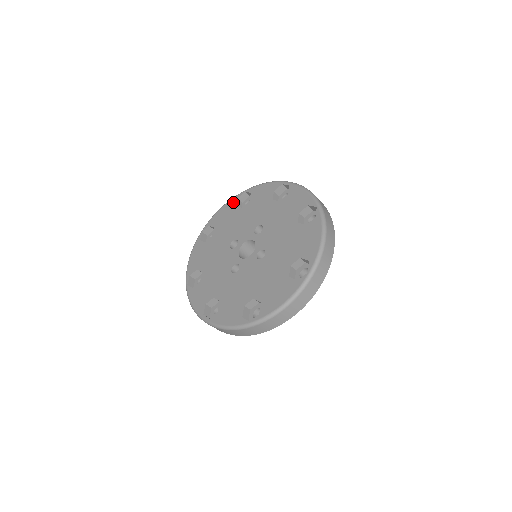
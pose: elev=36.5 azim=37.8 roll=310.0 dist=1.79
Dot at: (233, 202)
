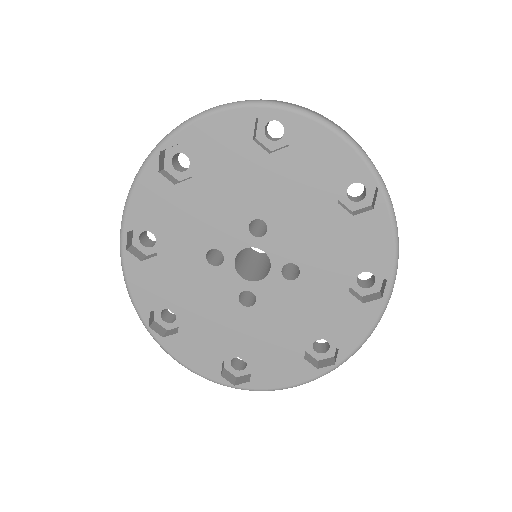
Dot at: (352, 169)
